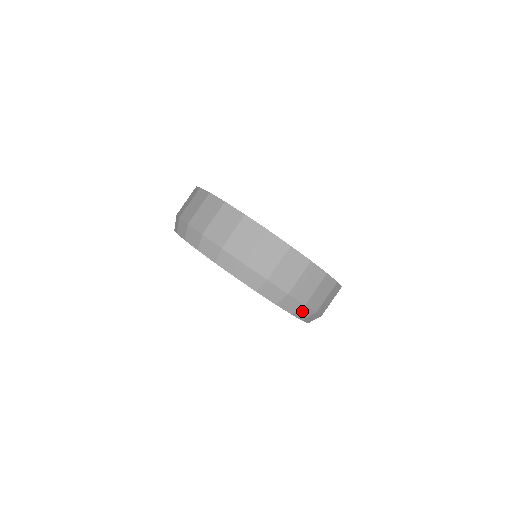
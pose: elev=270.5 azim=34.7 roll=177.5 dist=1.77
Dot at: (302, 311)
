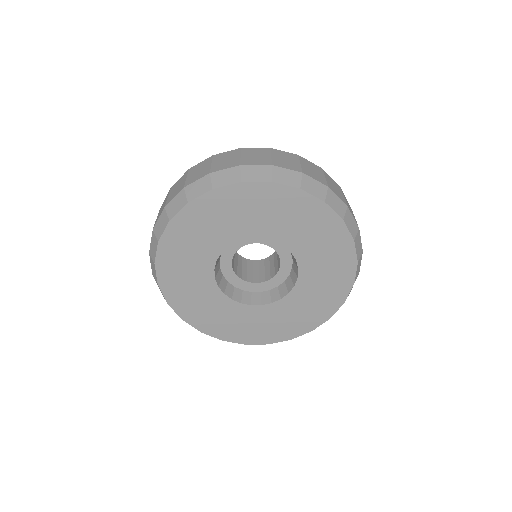
Dot at: (308, 184)
